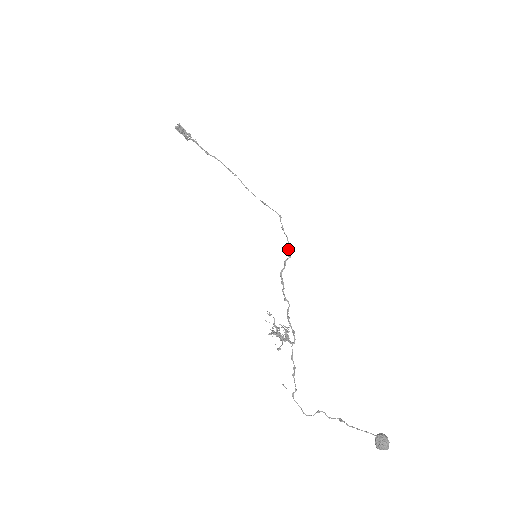
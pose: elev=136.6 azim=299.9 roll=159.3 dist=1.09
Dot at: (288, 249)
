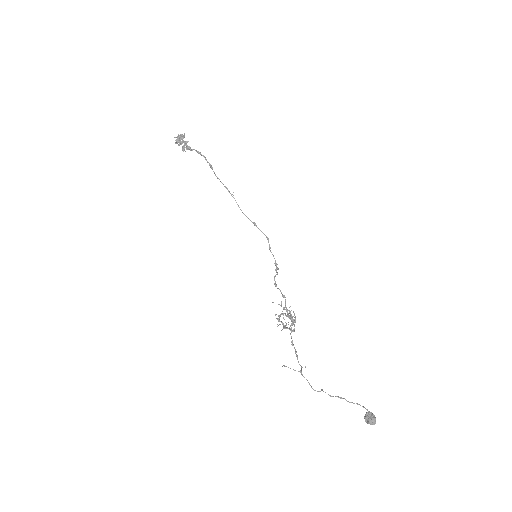
Dot at: (276, 263)
